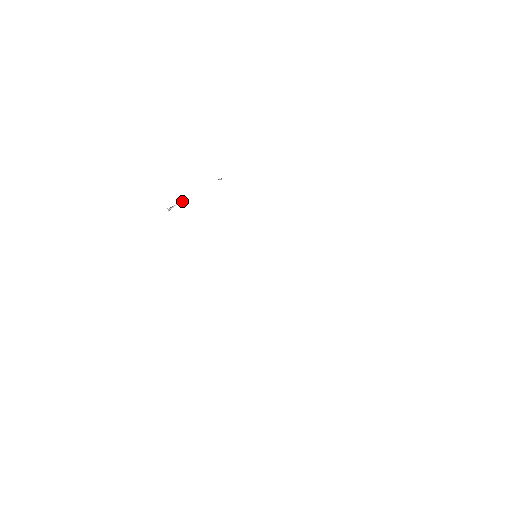
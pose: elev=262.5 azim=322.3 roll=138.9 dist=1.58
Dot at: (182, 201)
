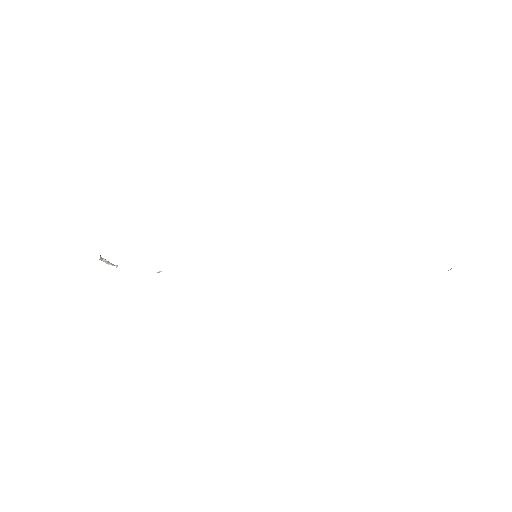
Dot at: (115, 265)
